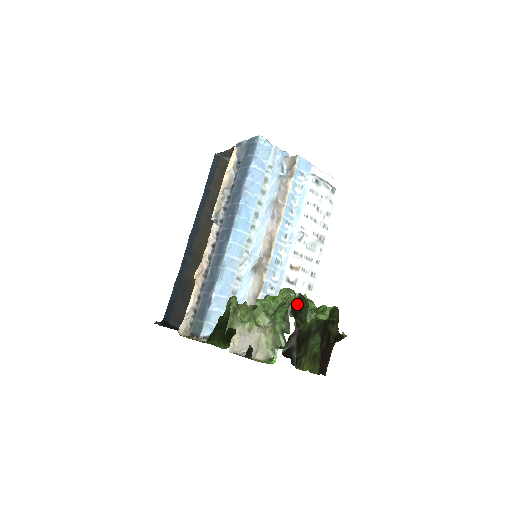
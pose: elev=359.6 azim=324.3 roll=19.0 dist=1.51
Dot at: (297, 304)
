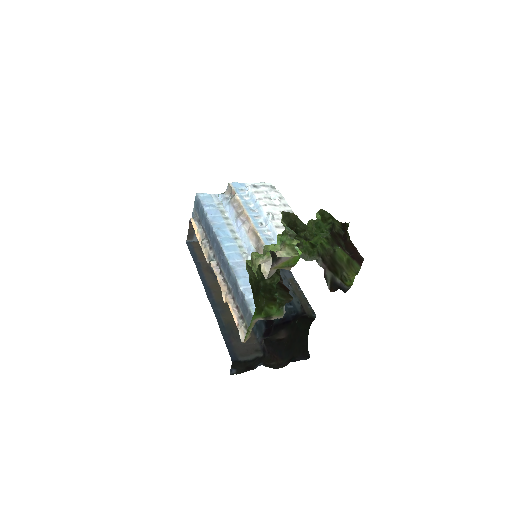
Dot at: (289, 222)
